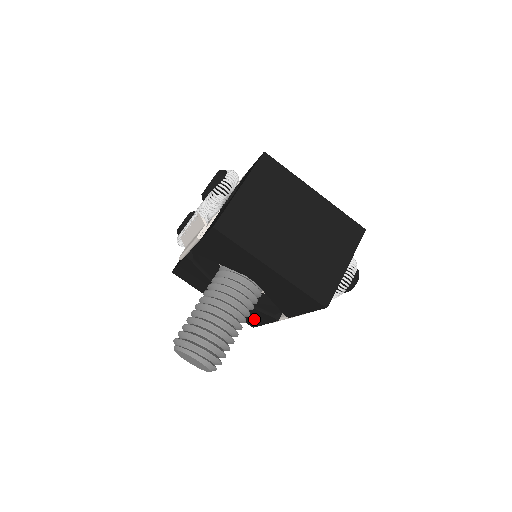
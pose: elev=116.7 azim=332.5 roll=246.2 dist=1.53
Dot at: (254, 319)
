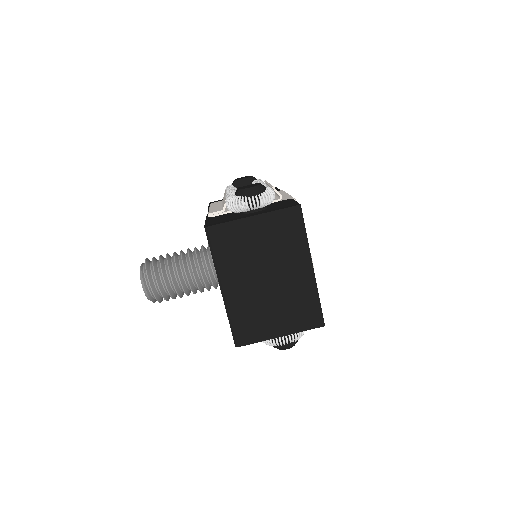
Dot at: occluded
